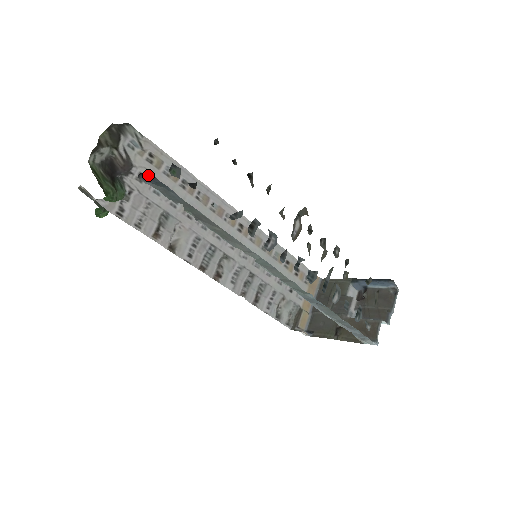
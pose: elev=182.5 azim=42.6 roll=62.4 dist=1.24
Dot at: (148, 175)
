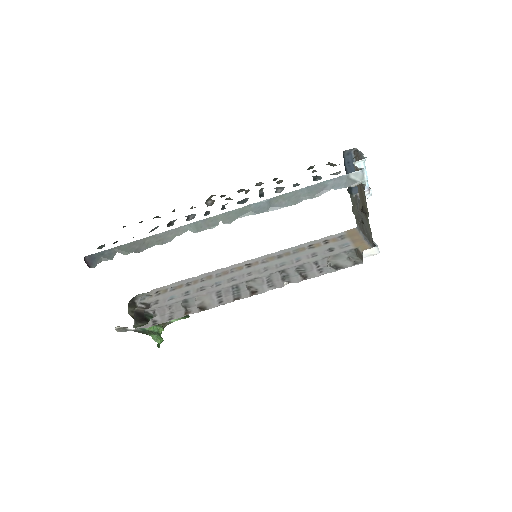
Dot at: (89, 260)
